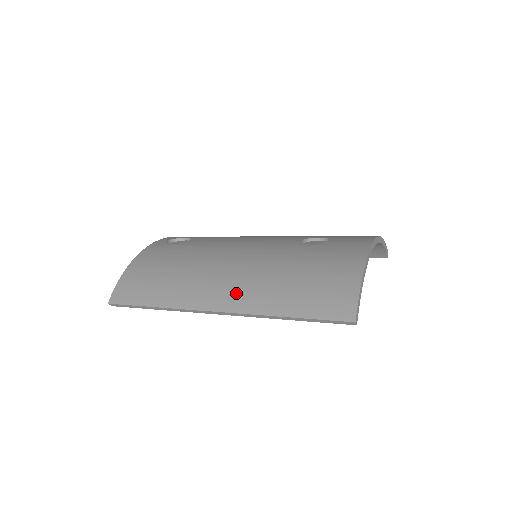
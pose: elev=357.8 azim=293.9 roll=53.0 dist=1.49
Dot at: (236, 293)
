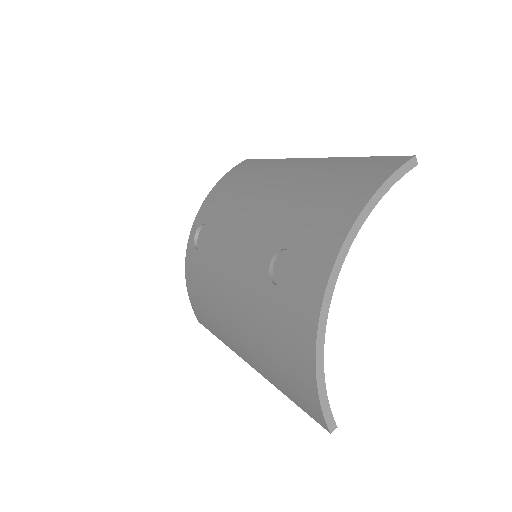
Dot at: (247, 352)
